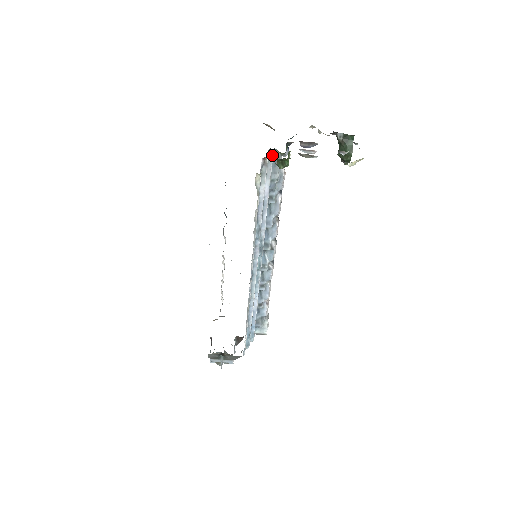
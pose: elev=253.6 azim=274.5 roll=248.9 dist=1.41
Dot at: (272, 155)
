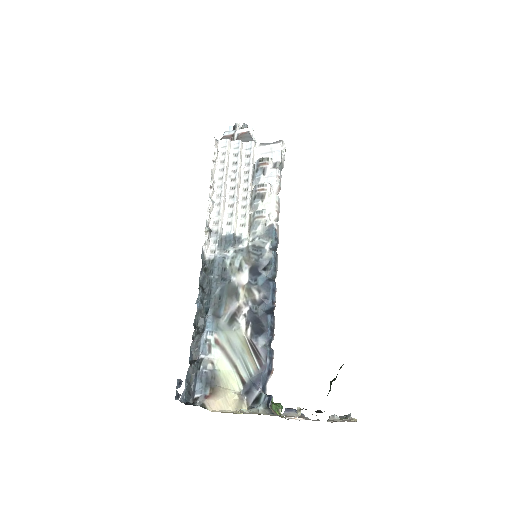
Dot at: occluded
